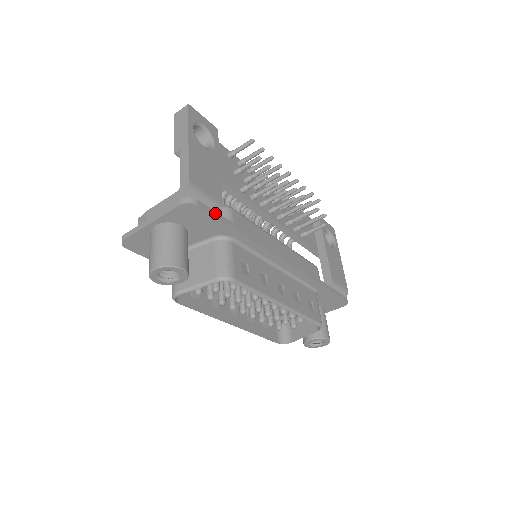
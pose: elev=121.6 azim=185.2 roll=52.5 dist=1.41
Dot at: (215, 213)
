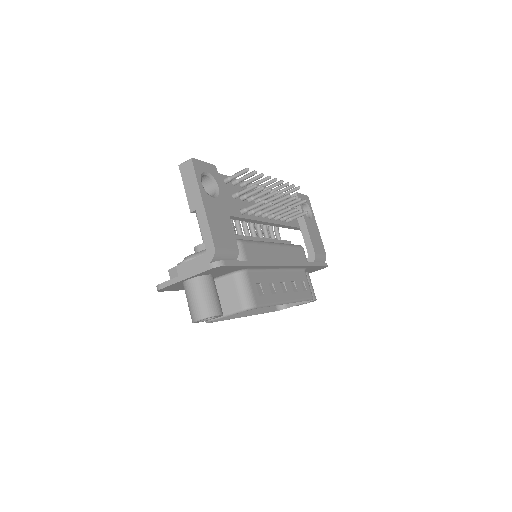
Dot at: (236, 262)
